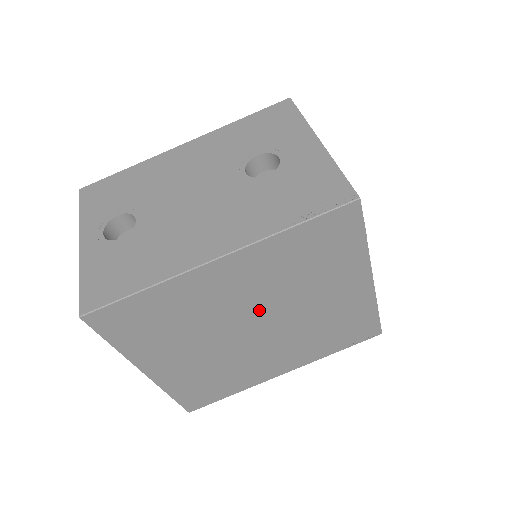
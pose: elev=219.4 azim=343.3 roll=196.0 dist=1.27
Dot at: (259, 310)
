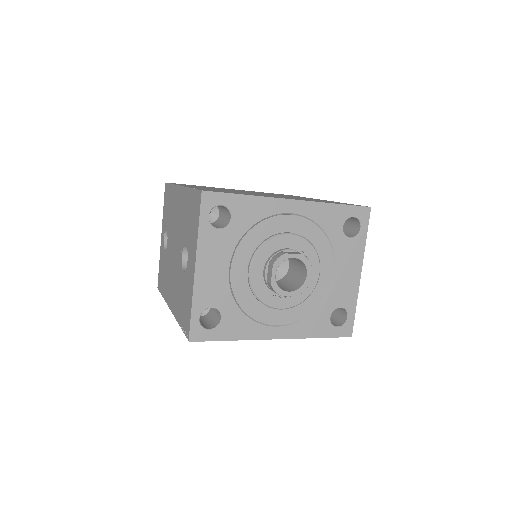
Dot at: occluded
